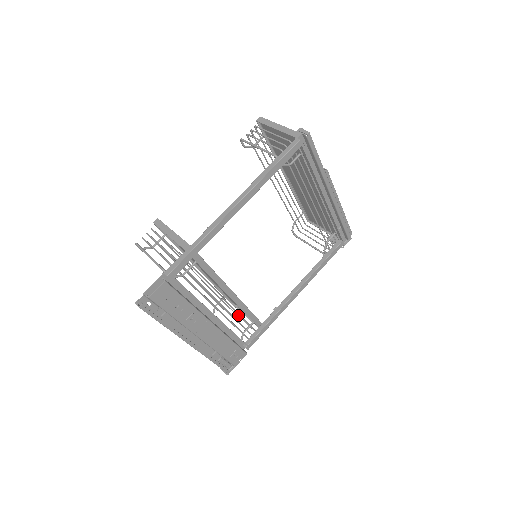
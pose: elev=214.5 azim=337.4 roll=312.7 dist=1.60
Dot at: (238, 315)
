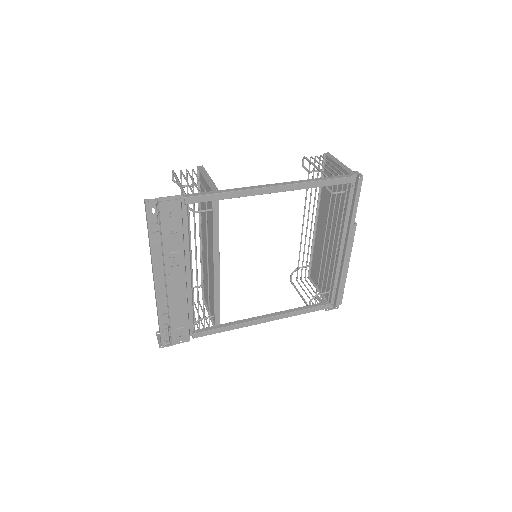
Dot at: (202, 309)
